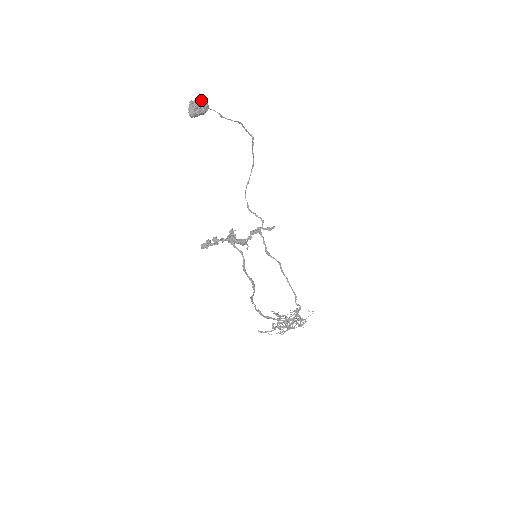
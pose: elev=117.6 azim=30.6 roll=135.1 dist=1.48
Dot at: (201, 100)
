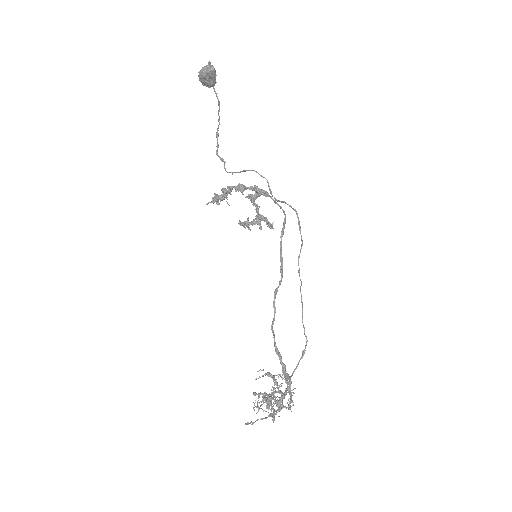
Dot at: occluded
